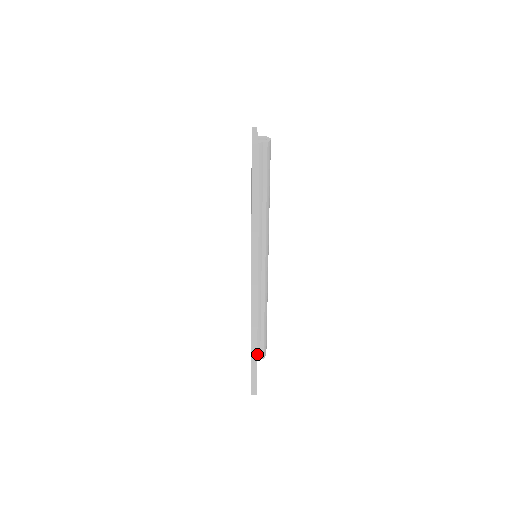
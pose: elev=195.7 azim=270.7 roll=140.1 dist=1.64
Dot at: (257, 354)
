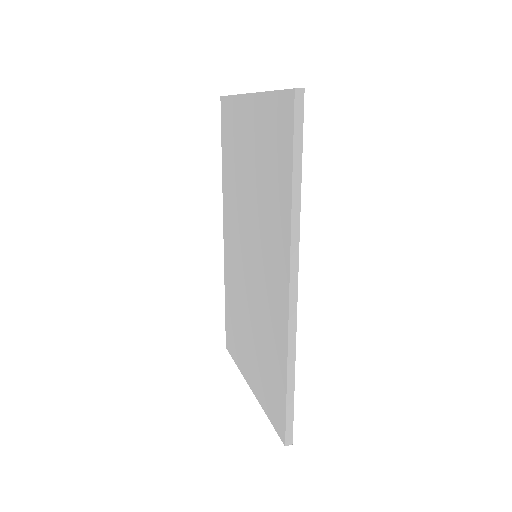
Dot at: occluded
